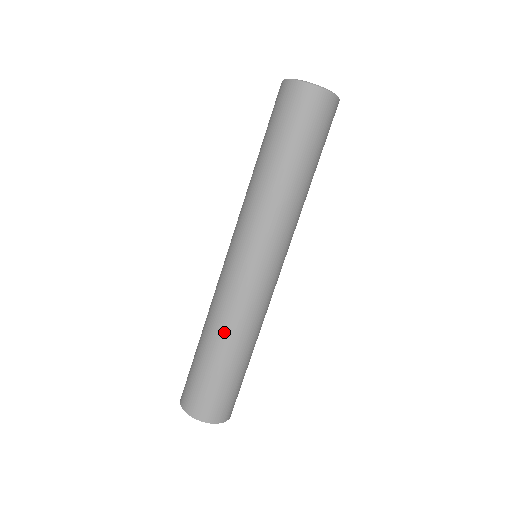
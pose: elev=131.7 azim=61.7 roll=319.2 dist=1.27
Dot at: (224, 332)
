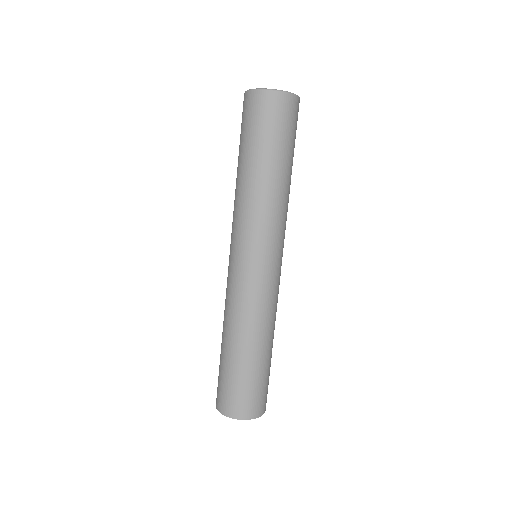
Dot at: (239, 331)
